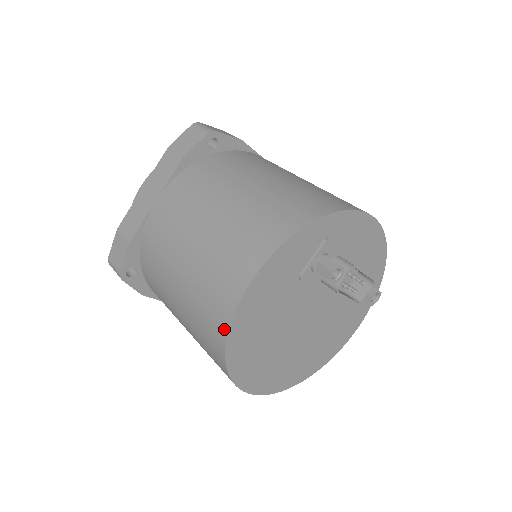
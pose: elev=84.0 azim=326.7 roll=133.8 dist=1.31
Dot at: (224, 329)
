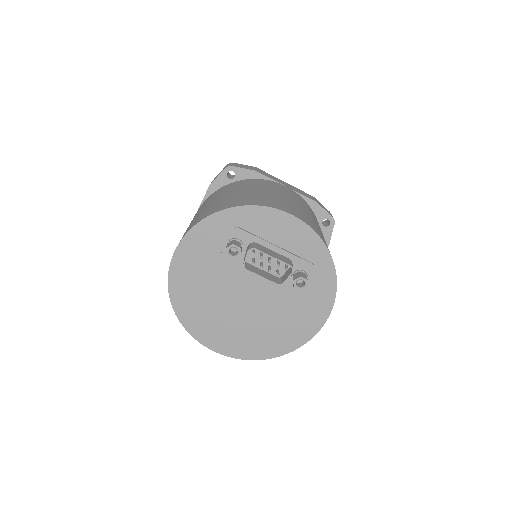
Dot at: (169, 286)
